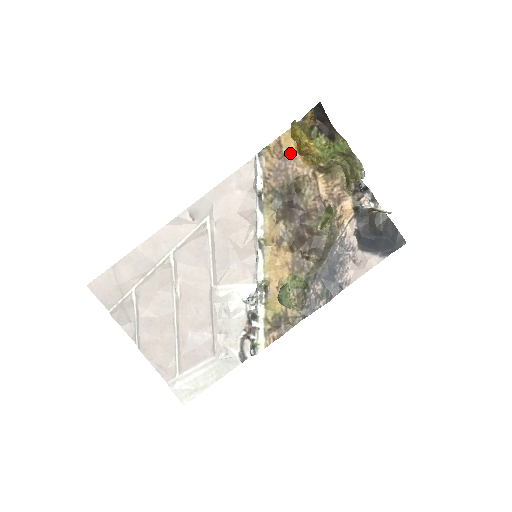
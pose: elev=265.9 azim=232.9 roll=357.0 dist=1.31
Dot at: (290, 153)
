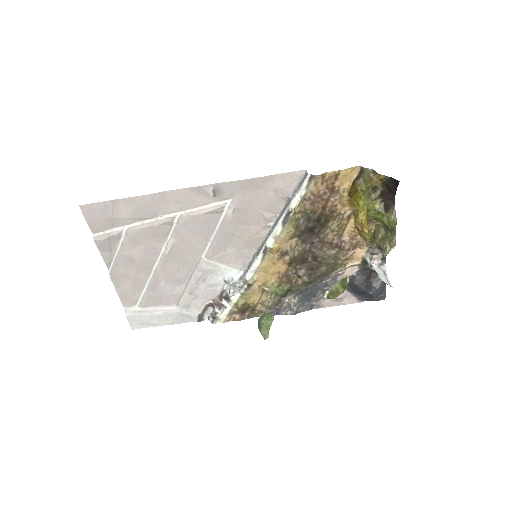
Dot at: (340, 188)
